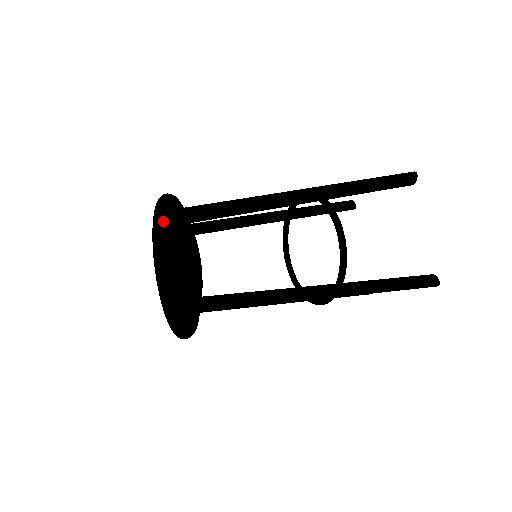
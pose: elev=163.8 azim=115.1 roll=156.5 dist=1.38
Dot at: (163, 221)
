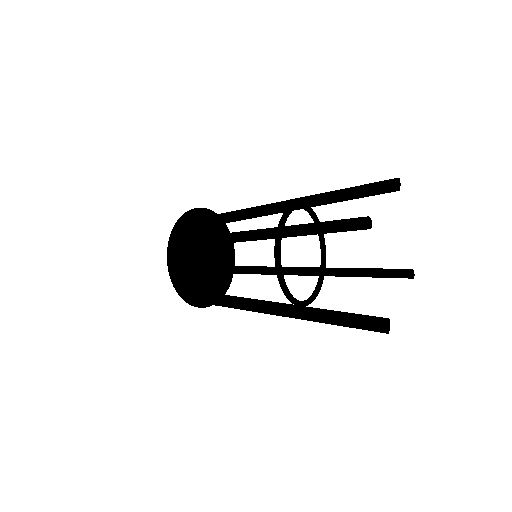
Dot at: occluded
